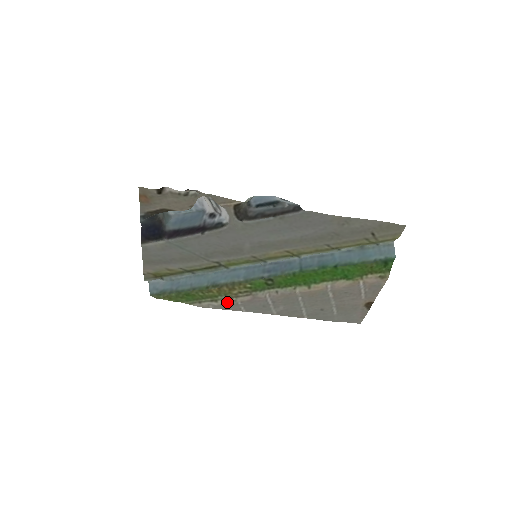
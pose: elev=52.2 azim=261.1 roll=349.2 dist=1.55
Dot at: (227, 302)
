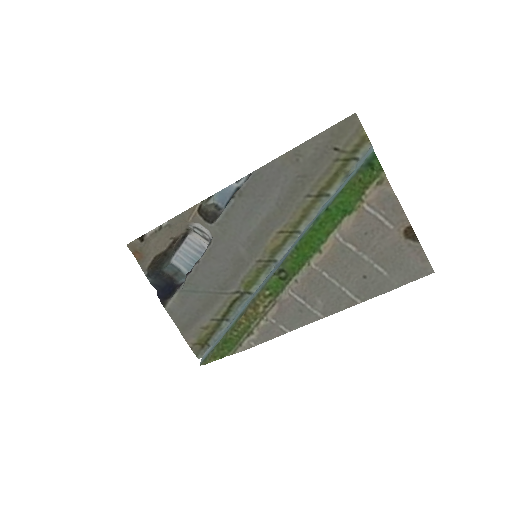
Dot at: (261, 327)
